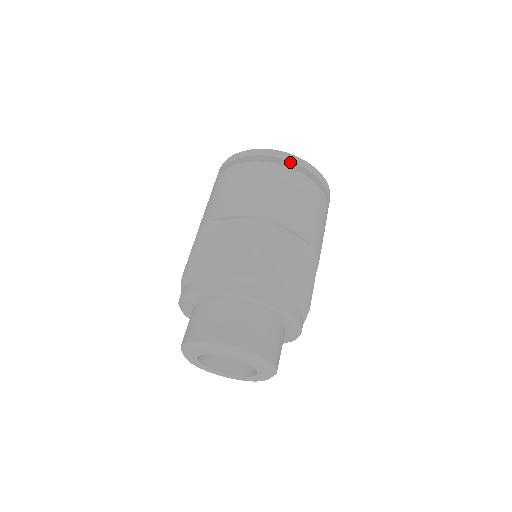
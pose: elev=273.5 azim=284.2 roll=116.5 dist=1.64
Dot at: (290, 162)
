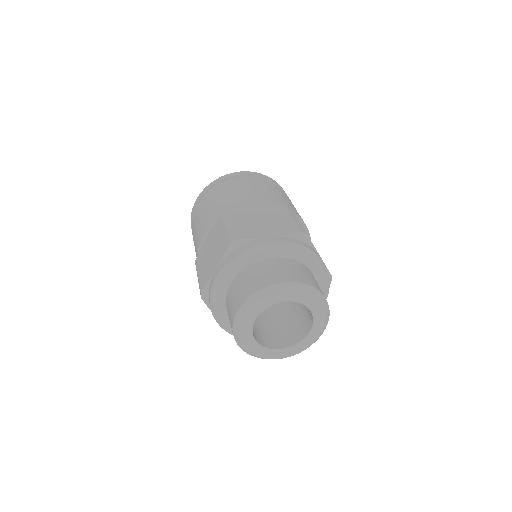
Dot at: (224, 180)
